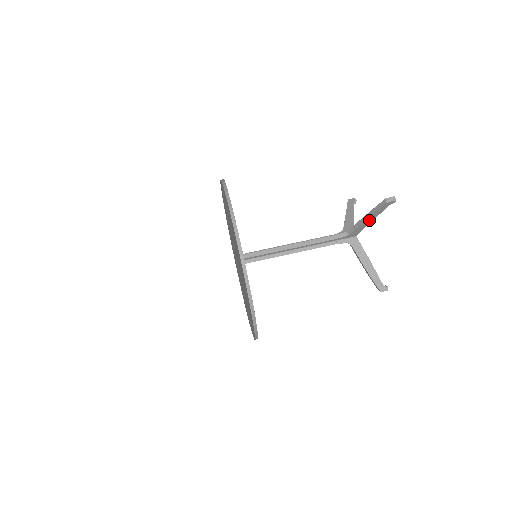
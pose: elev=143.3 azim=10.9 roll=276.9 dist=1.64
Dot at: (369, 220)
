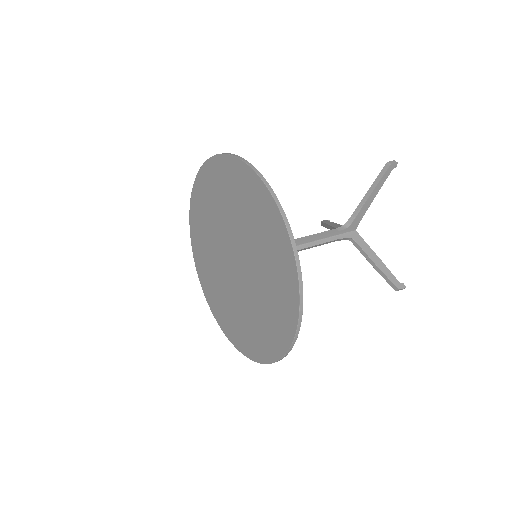
Dot at: (371, 198)
